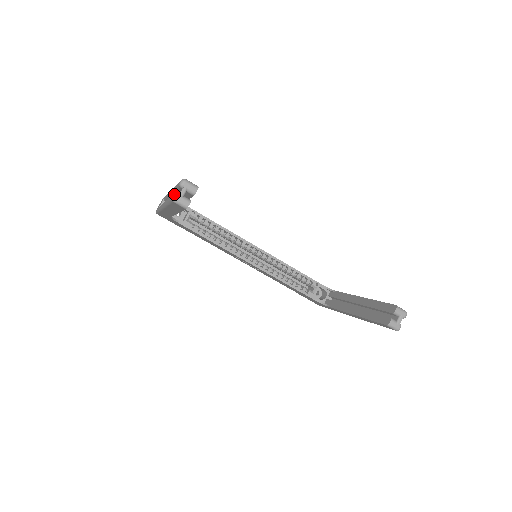
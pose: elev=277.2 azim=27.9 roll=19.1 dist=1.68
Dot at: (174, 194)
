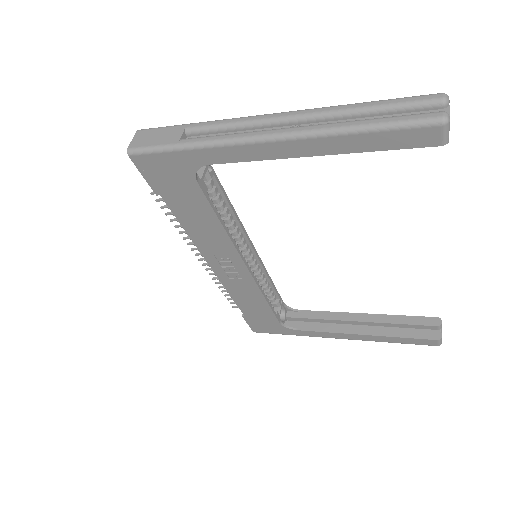
Dot at: (447, 112)
